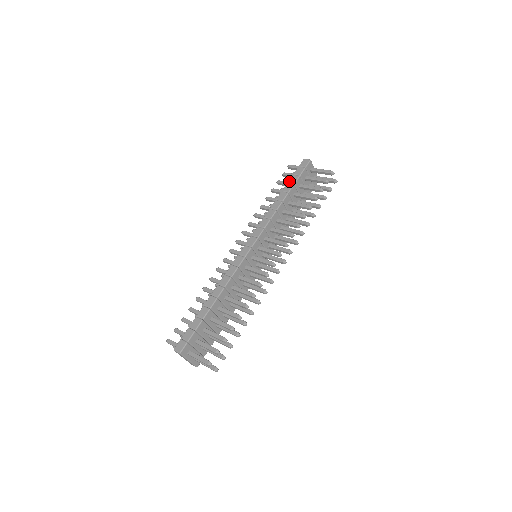
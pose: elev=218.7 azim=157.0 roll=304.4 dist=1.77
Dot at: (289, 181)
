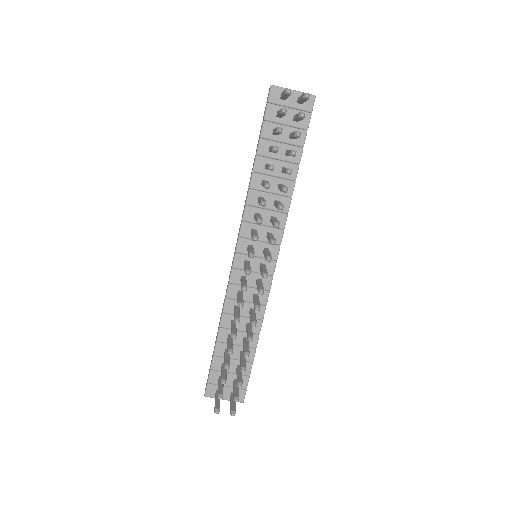
Dot at: (259, 135)
